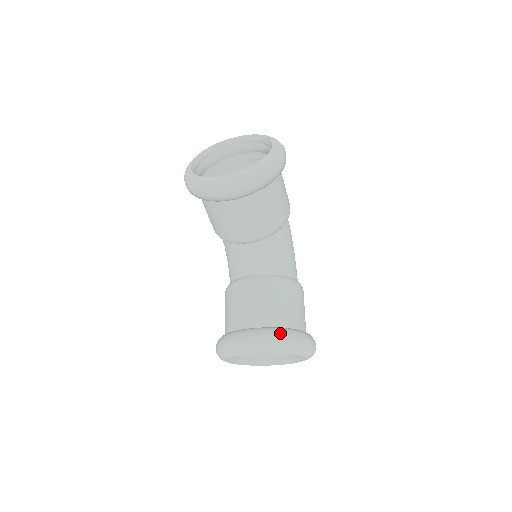
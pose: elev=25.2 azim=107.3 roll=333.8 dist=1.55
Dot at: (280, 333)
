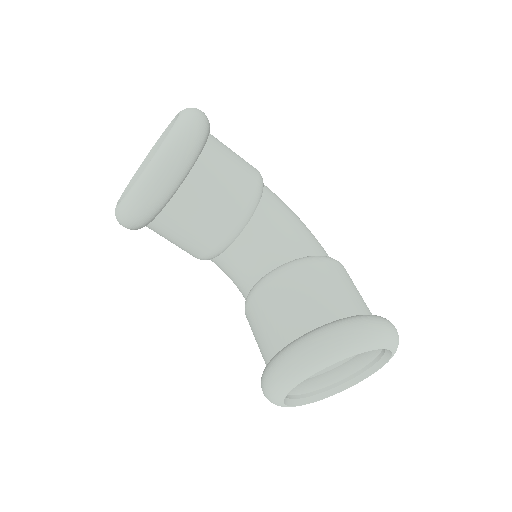
Dot at: (317, 335)
